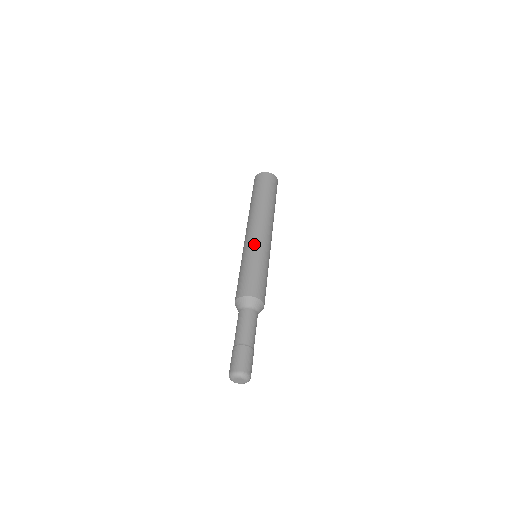
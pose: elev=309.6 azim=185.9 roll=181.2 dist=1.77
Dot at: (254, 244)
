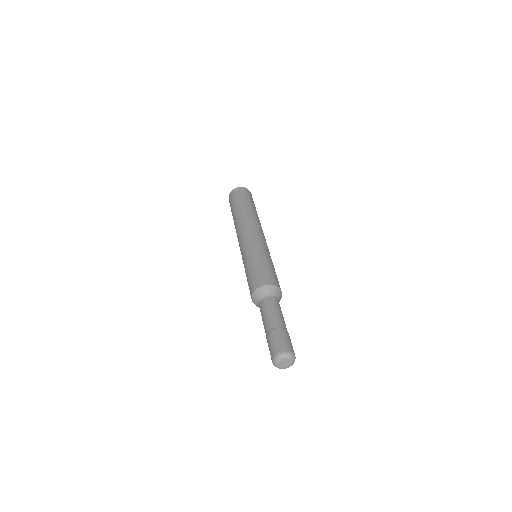
Dot at: (243, 249)
